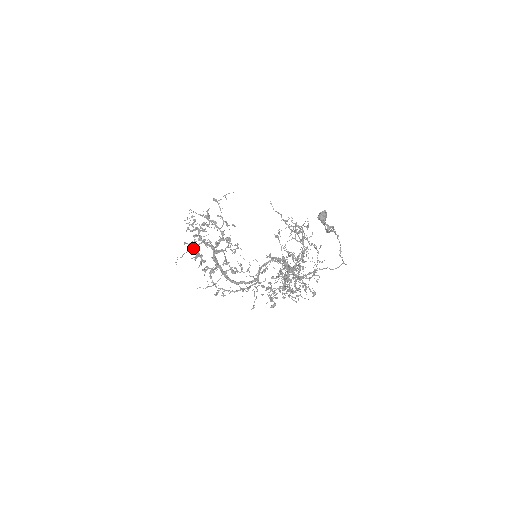
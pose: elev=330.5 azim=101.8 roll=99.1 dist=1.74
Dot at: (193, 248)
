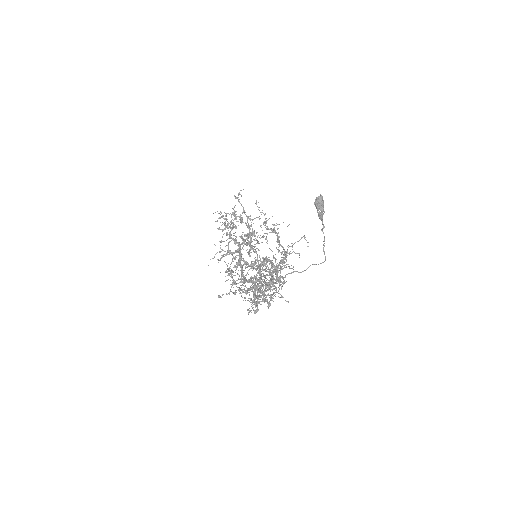
Dot at: occluded
